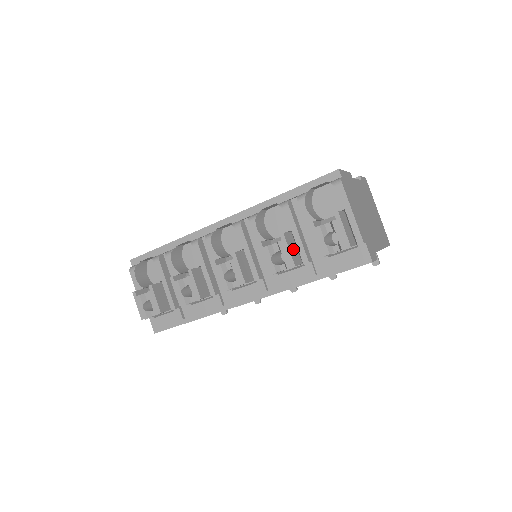
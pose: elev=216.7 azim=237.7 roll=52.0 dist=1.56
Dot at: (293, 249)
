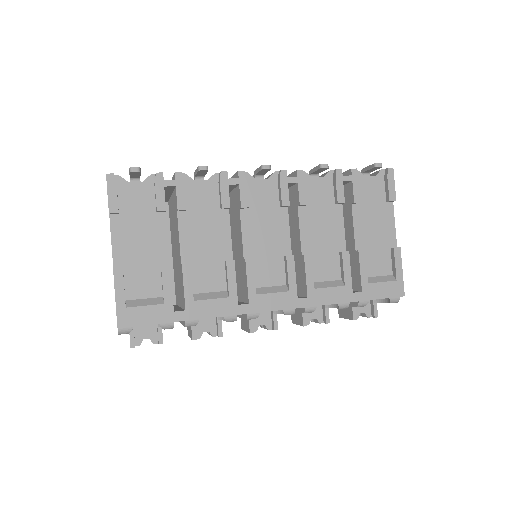
Dot at: occluded
